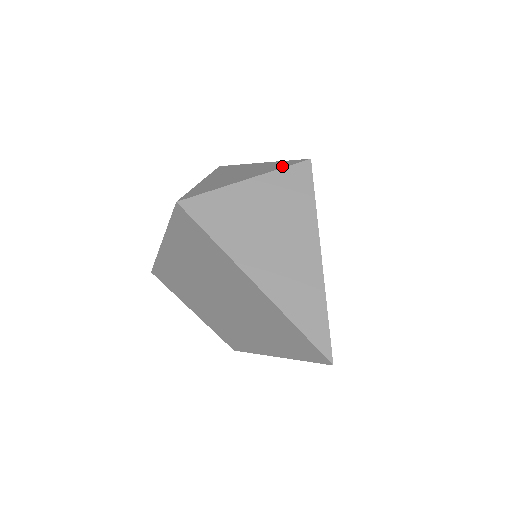
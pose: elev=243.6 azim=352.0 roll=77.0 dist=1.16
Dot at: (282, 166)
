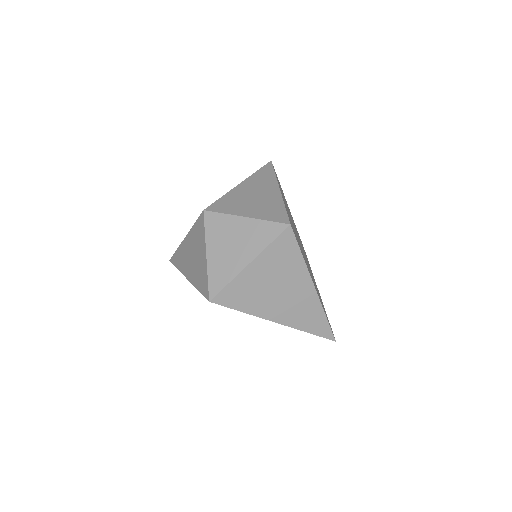
Dot at: (270, 238)
